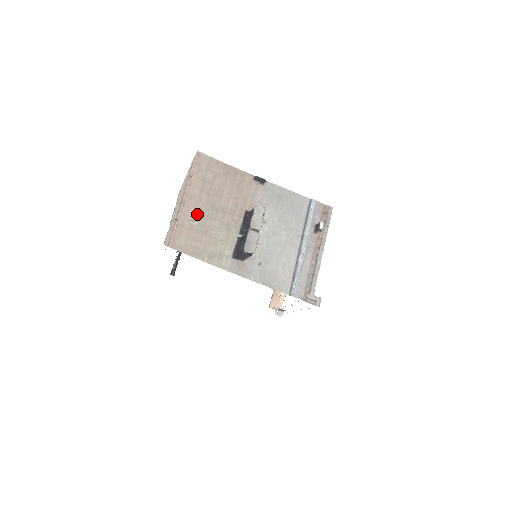
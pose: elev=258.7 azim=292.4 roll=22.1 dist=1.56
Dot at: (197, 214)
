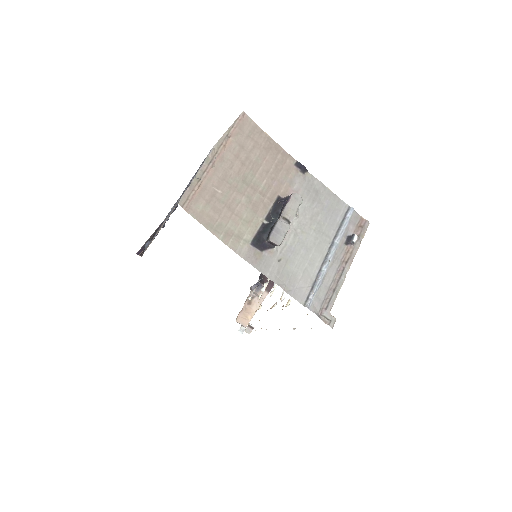
Dot at: (224, 181)
